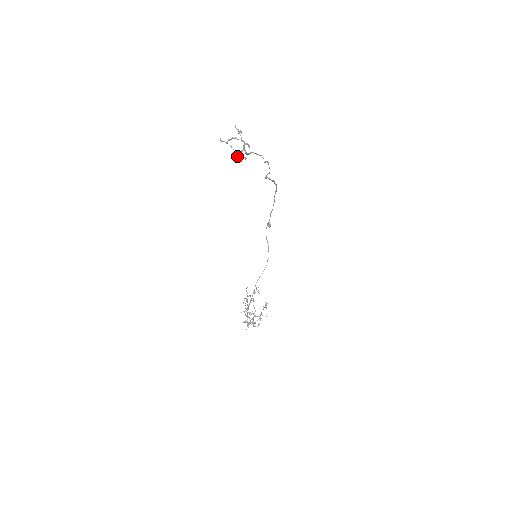
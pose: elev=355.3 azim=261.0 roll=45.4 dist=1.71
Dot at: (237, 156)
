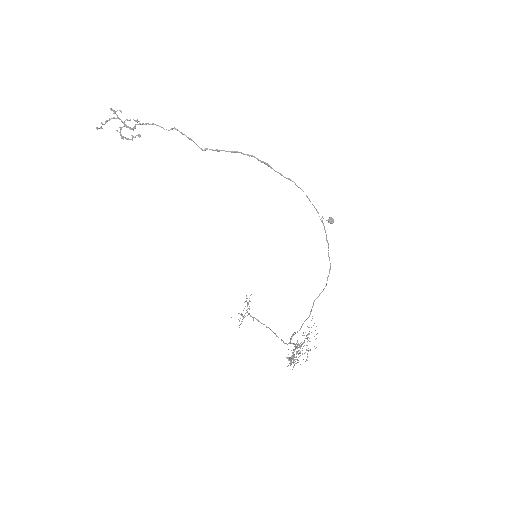
Dot at: (122, 137)
